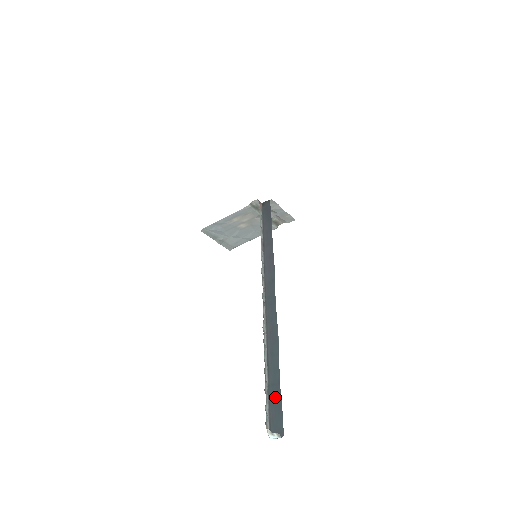
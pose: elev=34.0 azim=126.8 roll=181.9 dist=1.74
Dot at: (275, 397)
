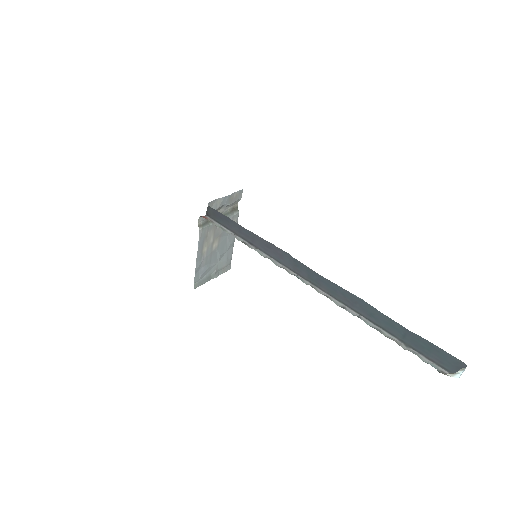
Dot at: (418, 343)
